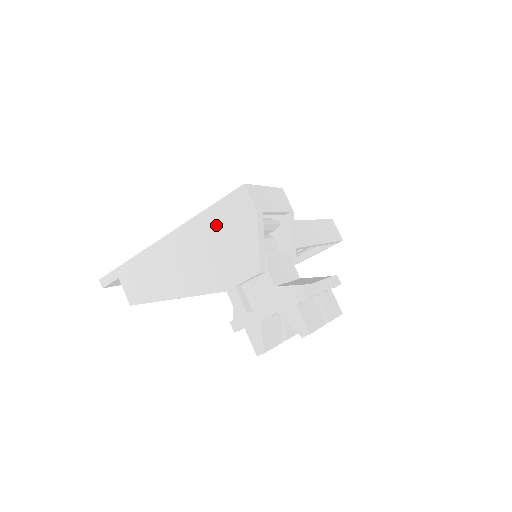
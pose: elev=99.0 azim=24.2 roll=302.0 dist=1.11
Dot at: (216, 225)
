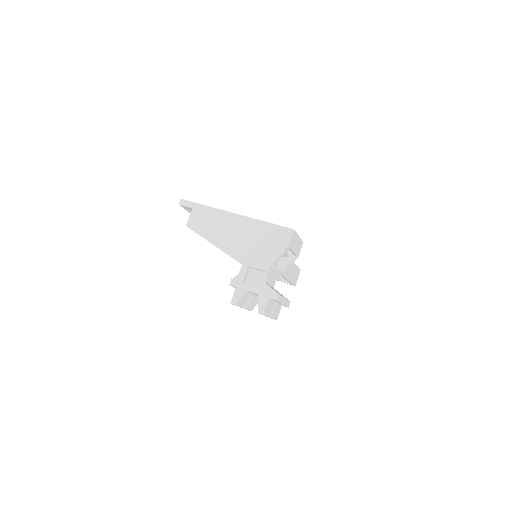
Dot at: (265, 233)
